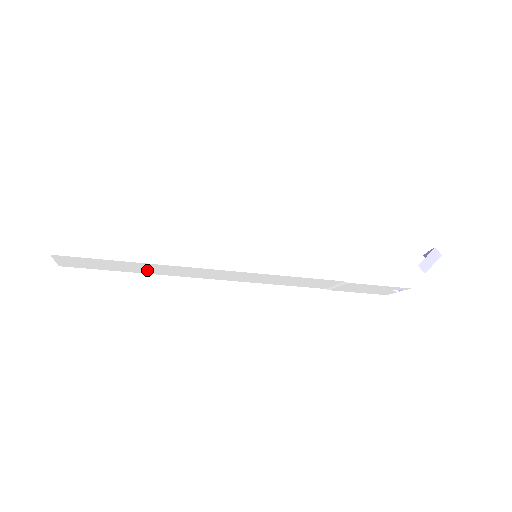
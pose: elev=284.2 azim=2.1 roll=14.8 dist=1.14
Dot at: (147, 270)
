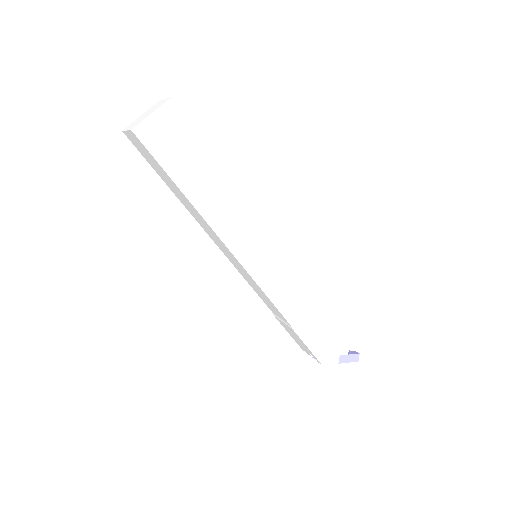
Dot at: (180, 197)
